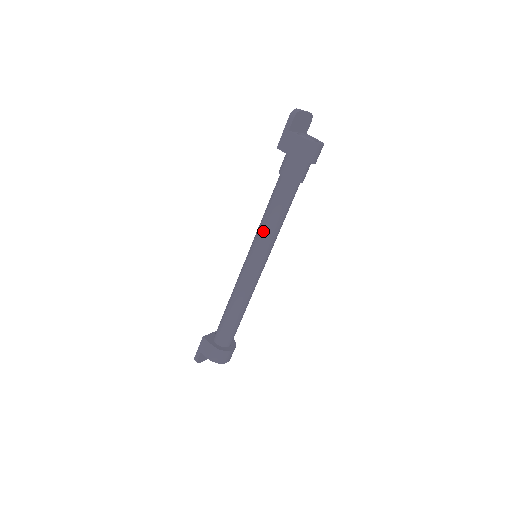
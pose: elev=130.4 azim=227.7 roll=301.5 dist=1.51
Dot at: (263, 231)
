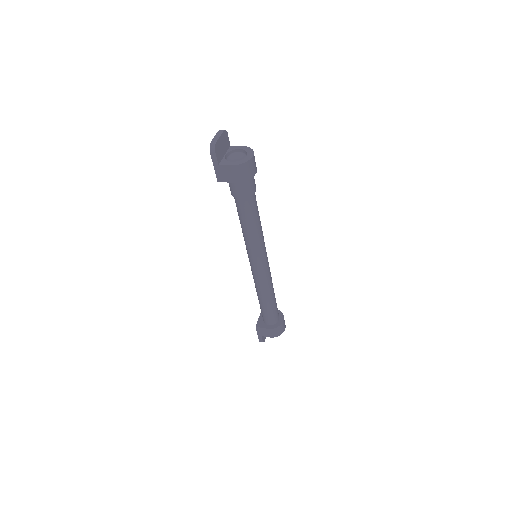
Dot at: (250, 241)
